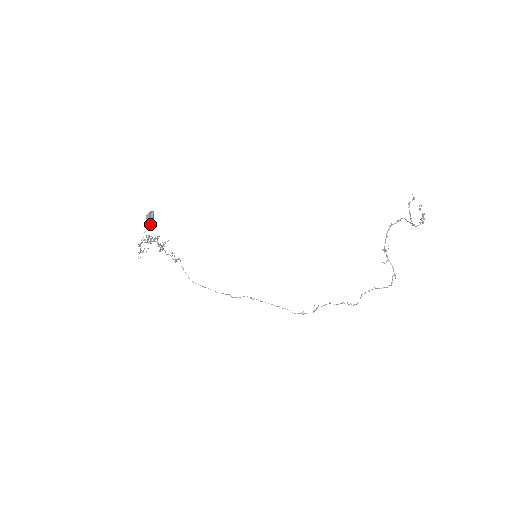
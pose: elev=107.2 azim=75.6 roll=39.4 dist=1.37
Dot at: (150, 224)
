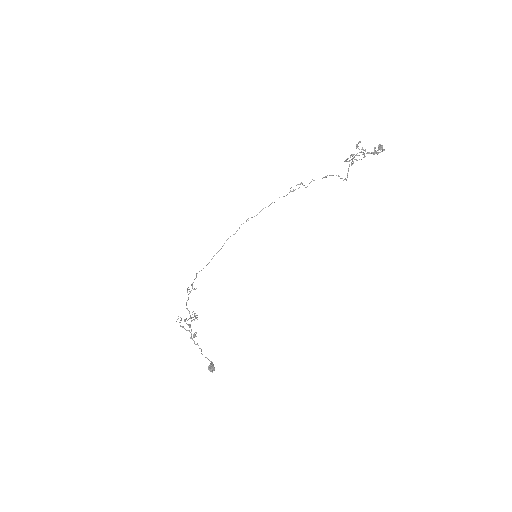
Dot at: occluded
